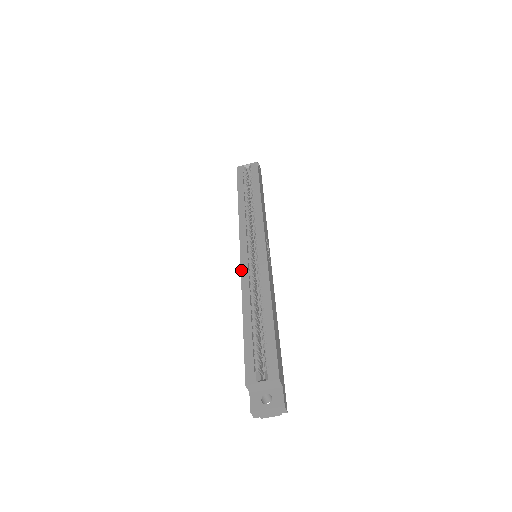
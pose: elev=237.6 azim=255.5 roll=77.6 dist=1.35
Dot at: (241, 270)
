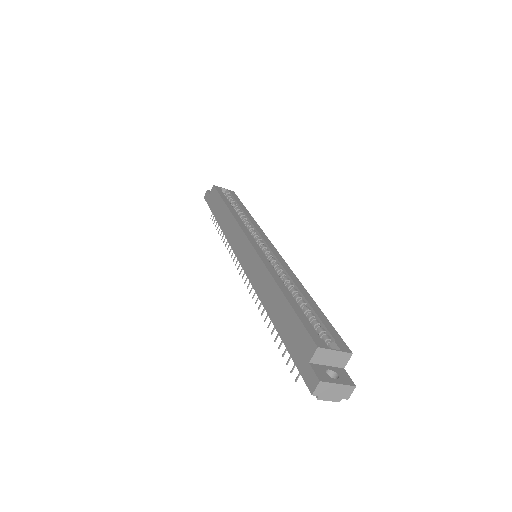
Dot at: (259, 254)
